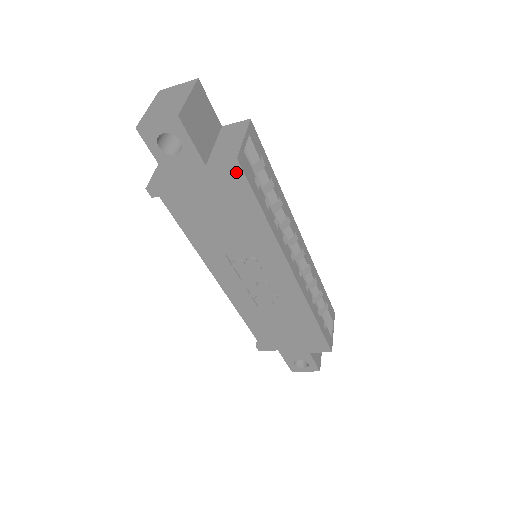
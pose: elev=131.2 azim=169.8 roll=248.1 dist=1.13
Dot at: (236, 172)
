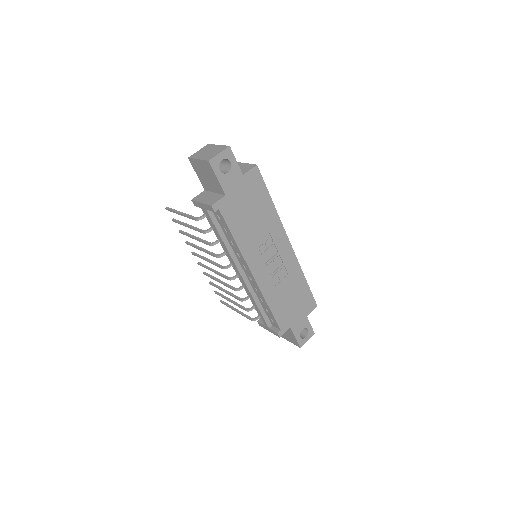
Dot at: (257, 174)
